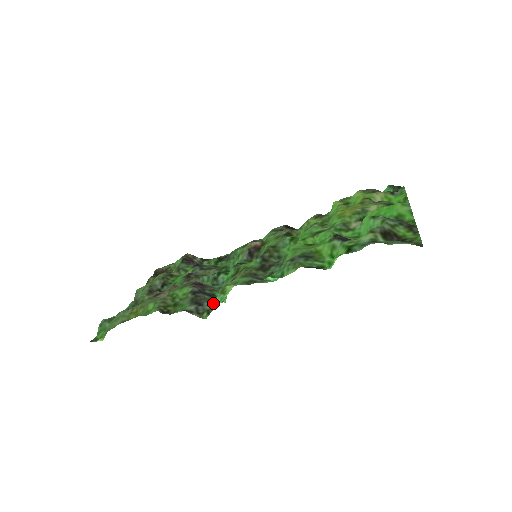
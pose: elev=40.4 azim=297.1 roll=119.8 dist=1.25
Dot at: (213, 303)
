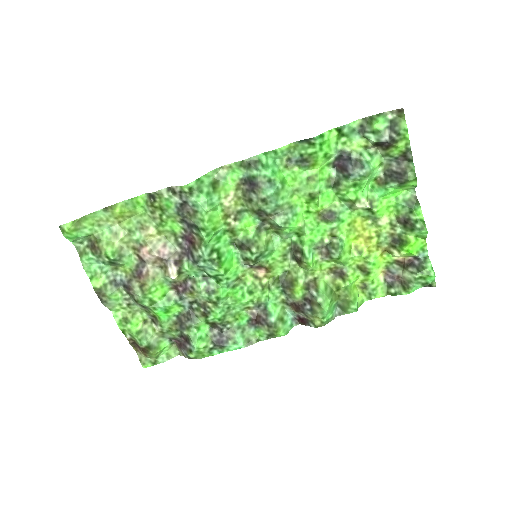
Dot at: (197, 205)
